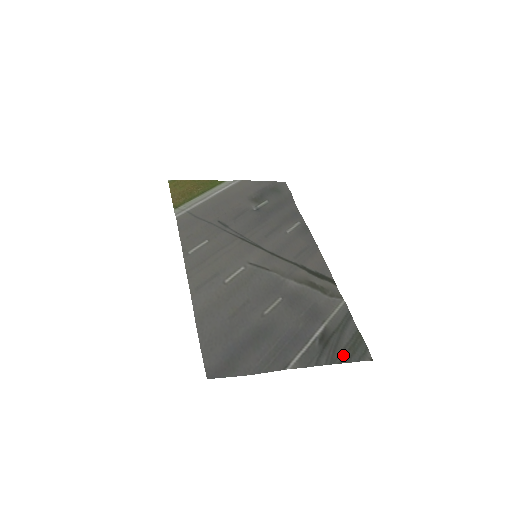
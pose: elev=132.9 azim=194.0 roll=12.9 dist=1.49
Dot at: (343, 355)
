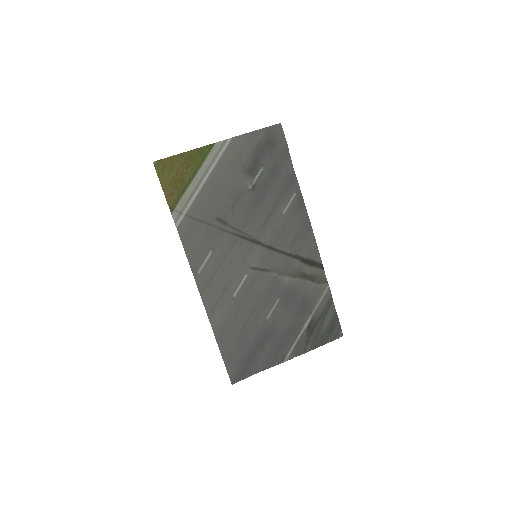
Dot at: (323, 339)
